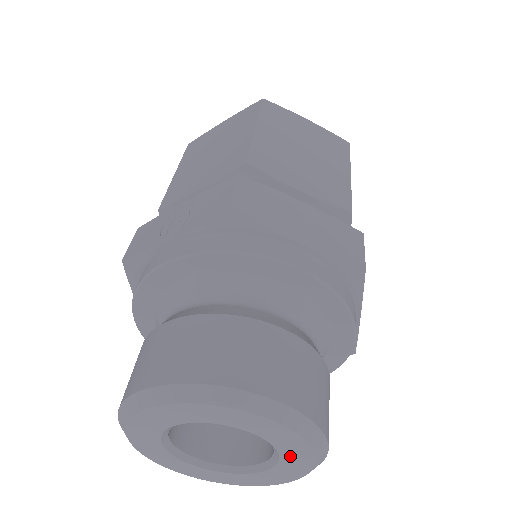
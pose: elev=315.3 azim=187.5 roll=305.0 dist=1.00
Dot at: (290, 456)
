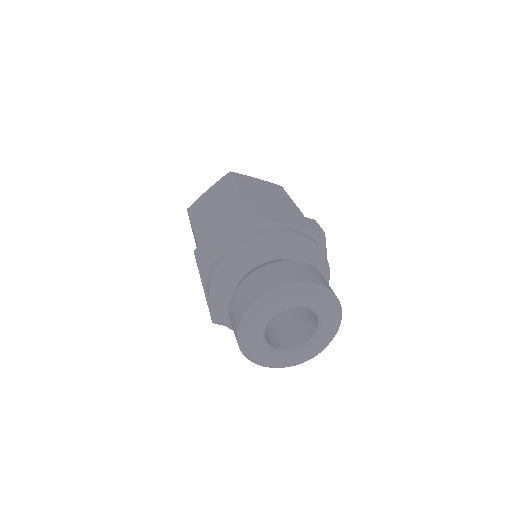
Dot at: (313, 348)
